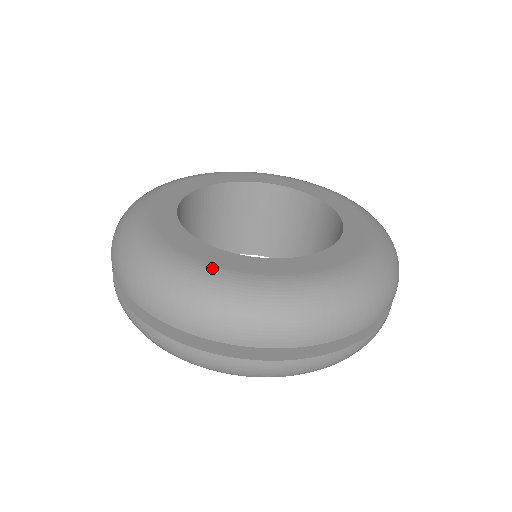
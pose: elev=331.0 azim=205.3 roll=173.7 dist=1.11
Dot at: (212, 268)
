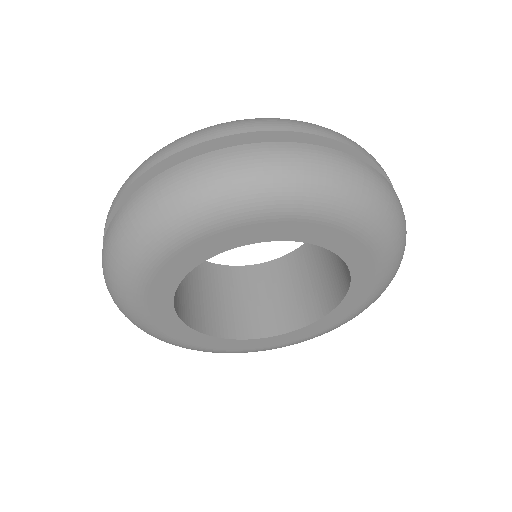
Dot at: occluded
